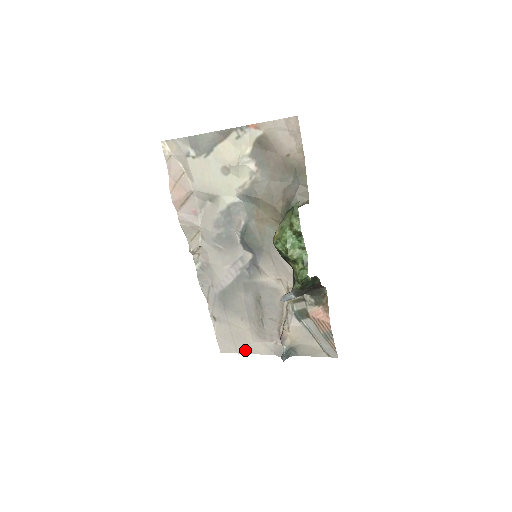
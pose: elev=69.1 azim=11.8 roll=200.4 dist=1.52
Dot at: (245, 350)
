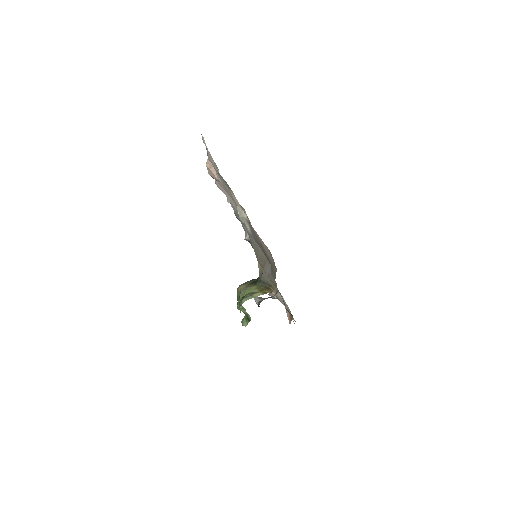
Dot at: occluded
